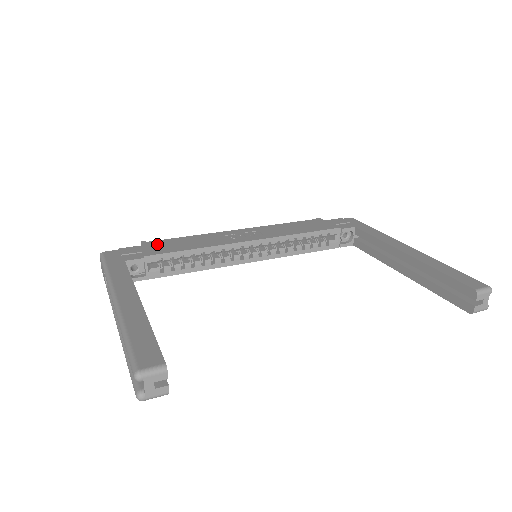
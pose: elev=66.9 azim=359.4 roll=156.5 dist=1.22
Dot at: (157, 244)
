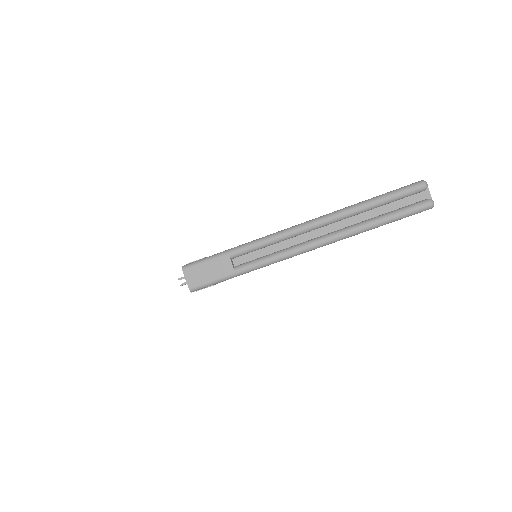
Dot at: occluded
